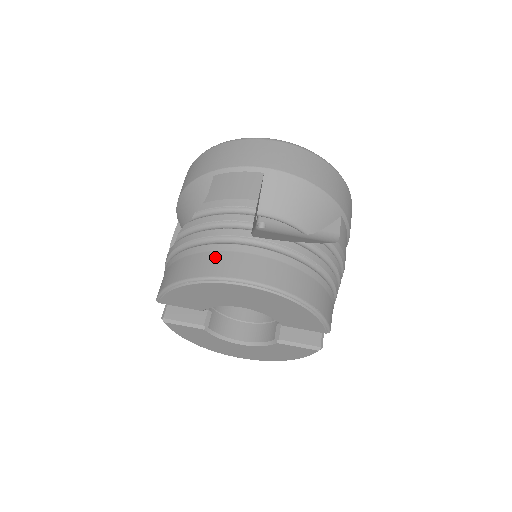
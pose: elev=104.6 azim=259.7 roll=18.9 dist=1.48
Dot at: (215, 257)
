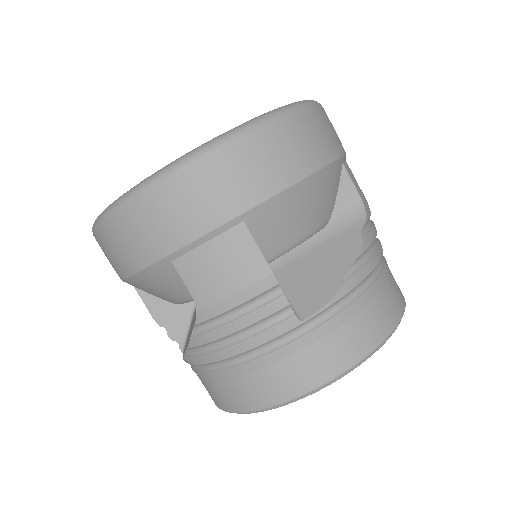
Dot at: (278, 373)
